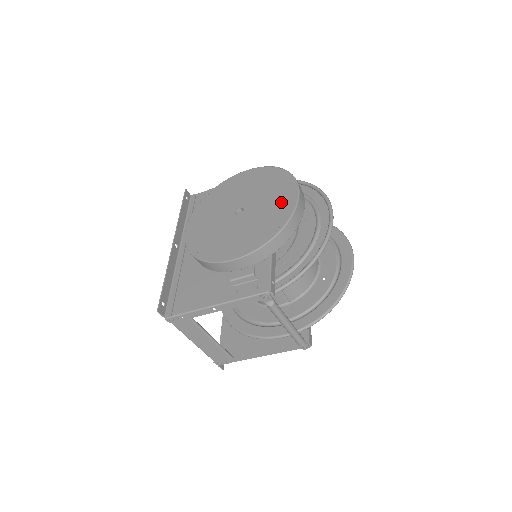
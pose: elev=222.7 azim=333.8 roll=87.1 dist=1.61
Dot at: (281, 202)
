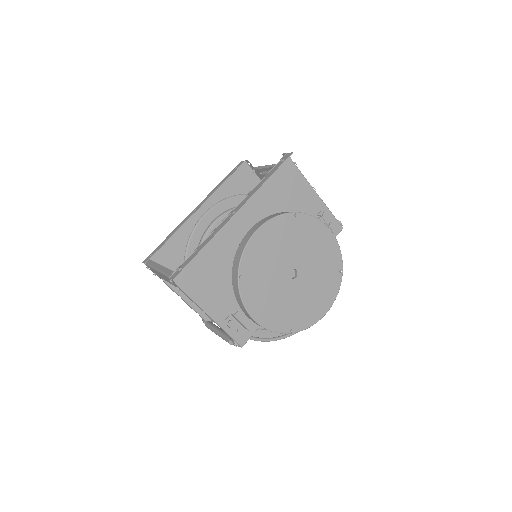
Dot at: (314, 307)
